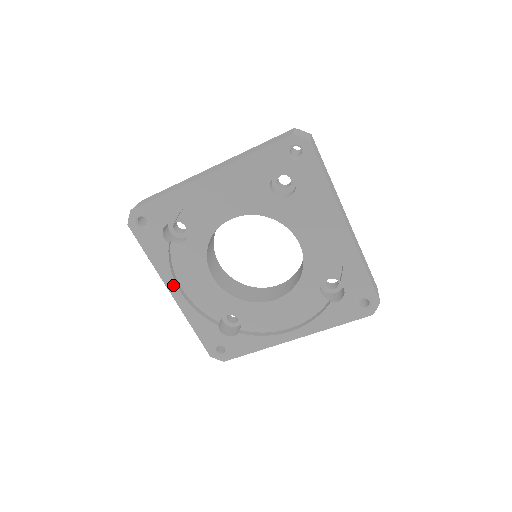
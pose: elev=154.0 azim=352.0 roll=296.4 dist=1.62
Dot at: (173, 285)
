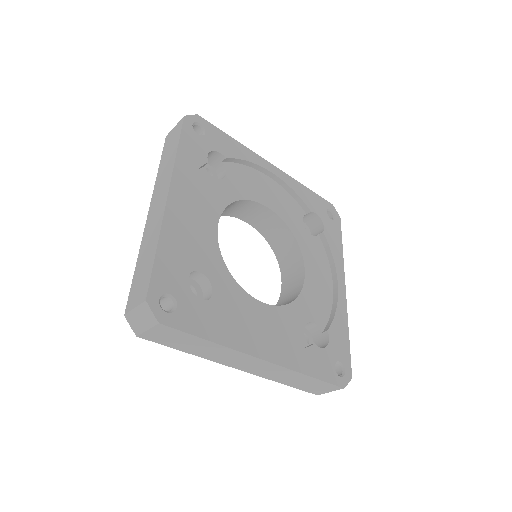
Dot at: (255, 346)
